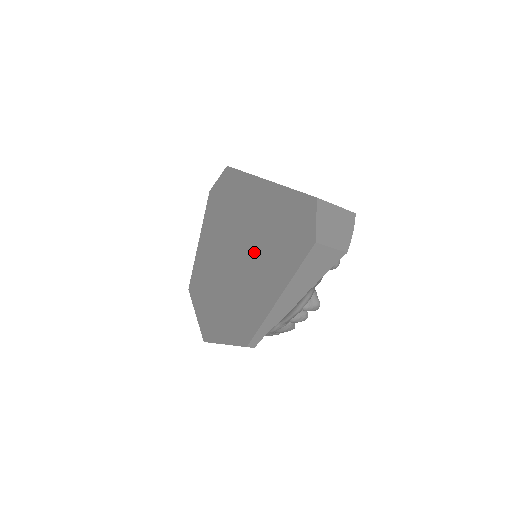
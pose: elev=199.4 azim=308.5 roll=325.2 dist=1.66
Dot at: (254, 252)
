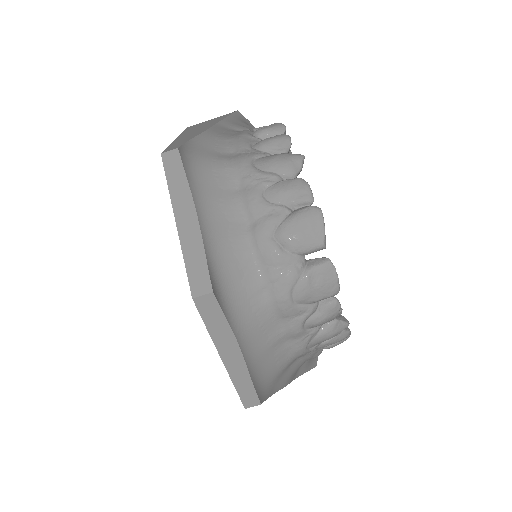
Dot at: occluded
